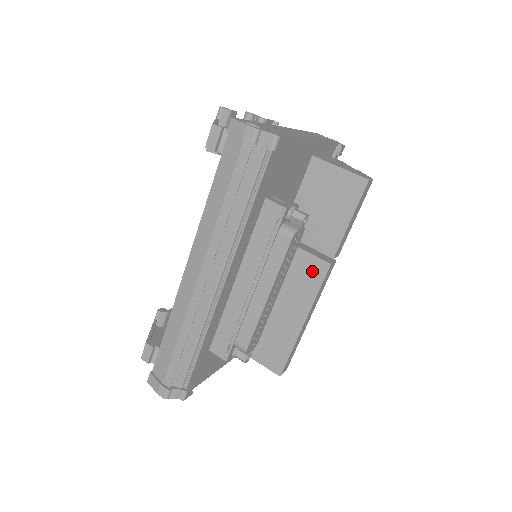
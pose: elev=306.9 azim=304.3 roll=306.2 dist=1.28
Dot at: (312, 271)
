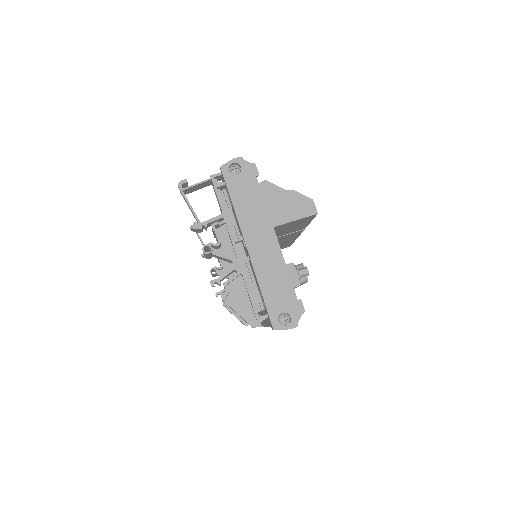
Dot at: occluded
